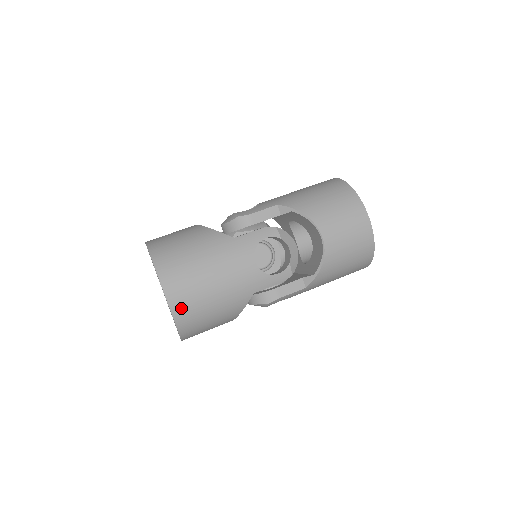
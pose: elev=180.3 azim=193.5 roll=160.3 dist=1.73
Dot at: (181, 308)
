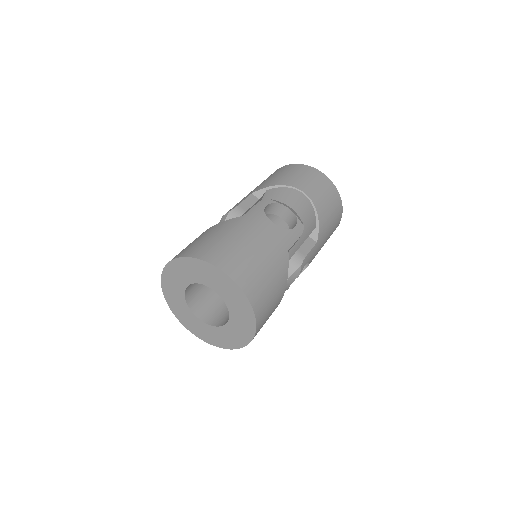
Dot at: (244, 280)
